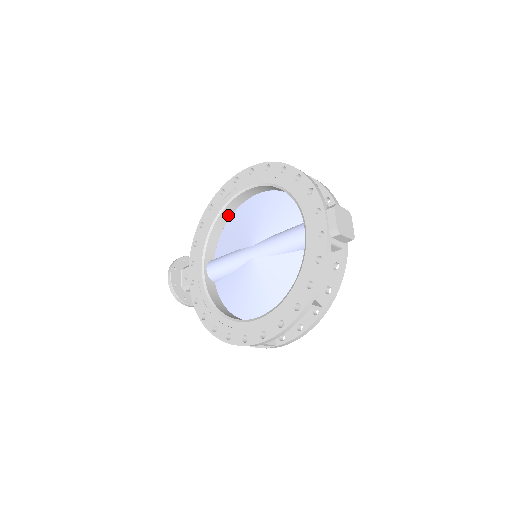
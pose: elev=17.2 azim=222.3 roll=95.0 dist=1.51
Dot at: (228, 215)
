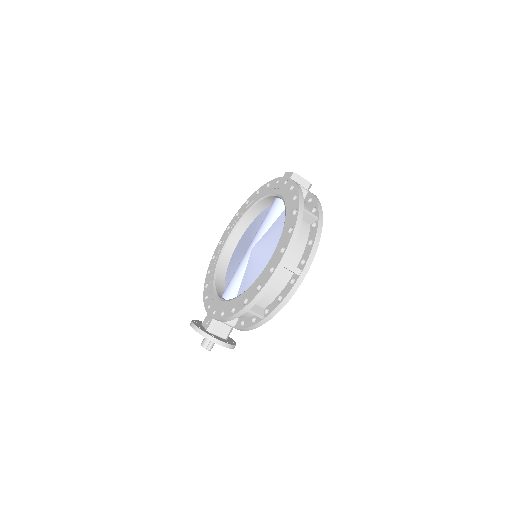
Dot at: (224, 268)
